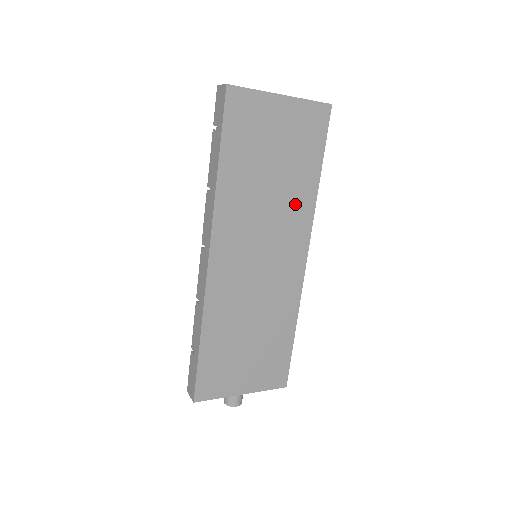
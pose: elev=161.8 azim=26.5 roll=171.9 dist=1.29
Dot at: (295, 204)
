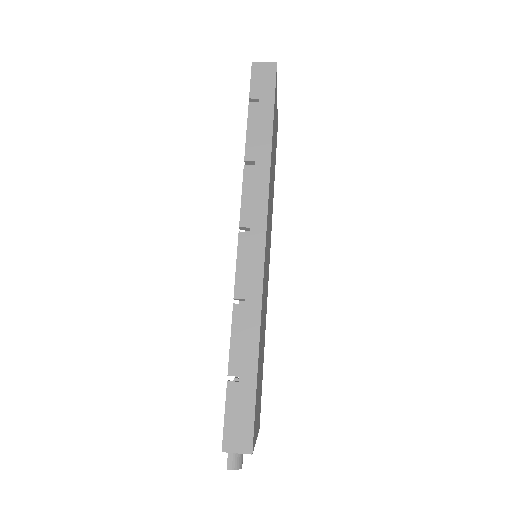
Dot at: occluded
